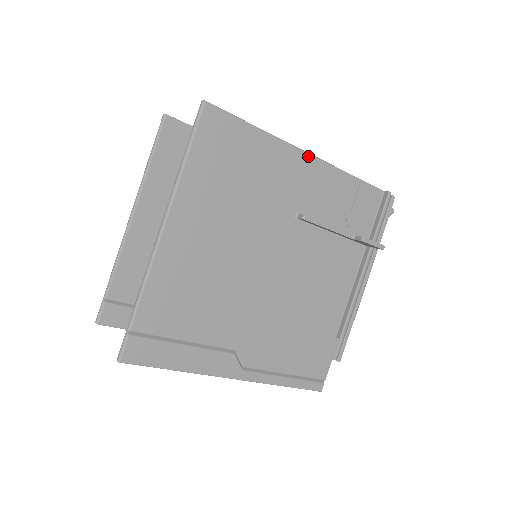
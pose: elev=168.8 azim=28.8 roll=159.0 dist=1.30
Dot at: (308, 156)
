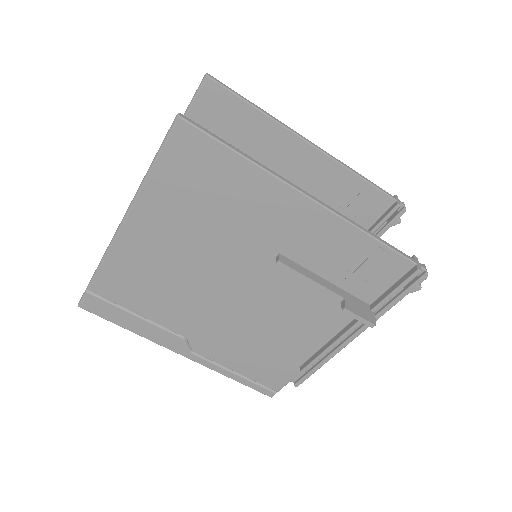
Dot at: (308, 201)
